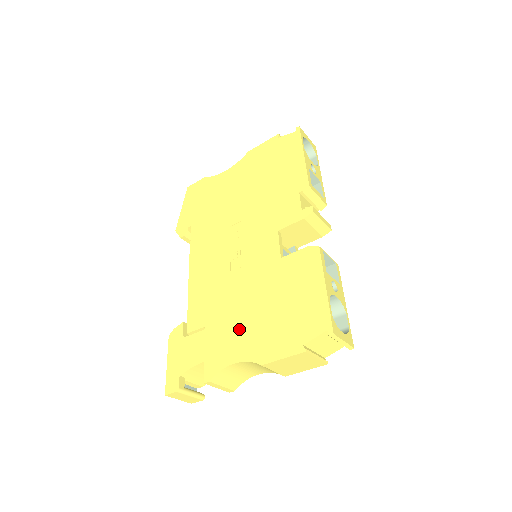
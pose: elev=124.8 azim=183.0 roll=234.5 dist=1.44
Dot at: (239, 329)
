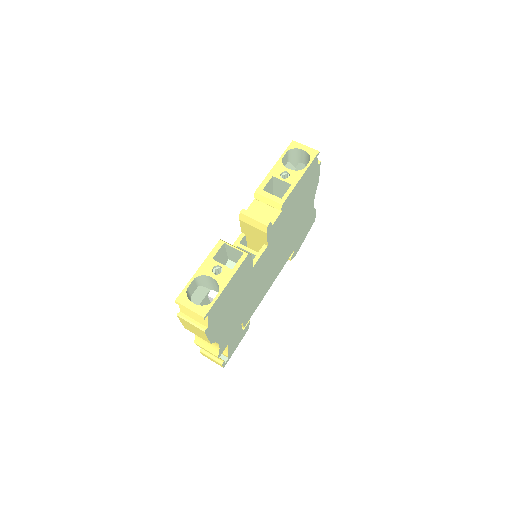
Dot at: occluded
